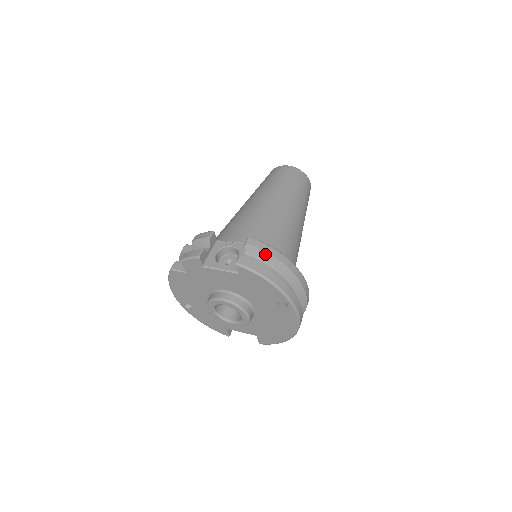
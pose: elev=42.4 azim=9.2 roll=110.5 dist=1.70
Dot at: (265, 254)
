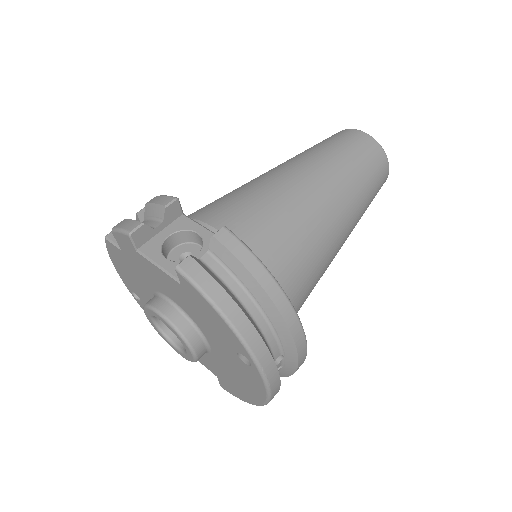
Dot at: (238, 265)
